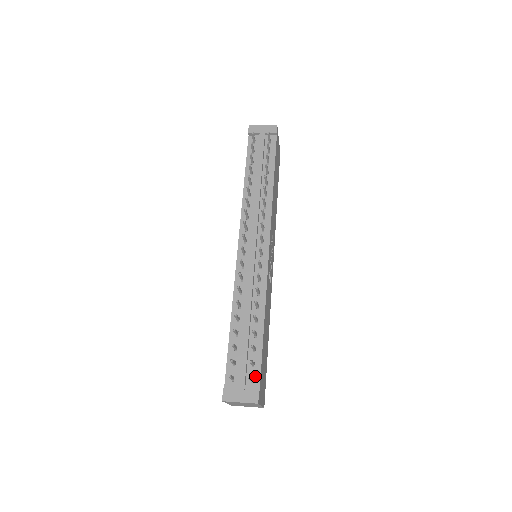
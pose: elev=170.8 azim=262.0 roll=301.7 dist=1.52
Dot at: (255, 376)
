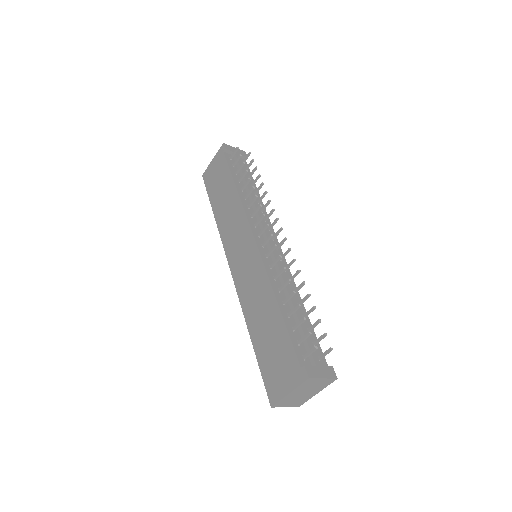
Dot at: (320, 355)
